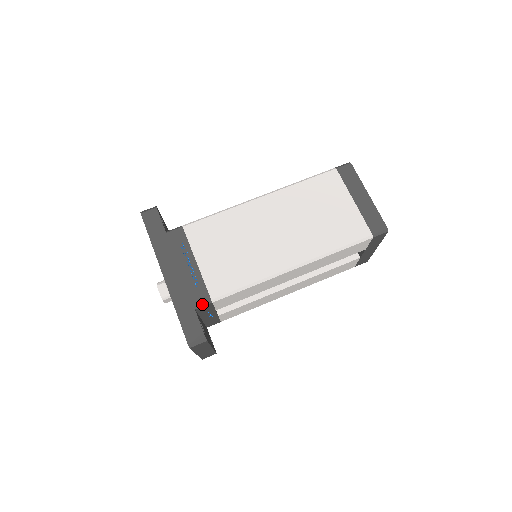
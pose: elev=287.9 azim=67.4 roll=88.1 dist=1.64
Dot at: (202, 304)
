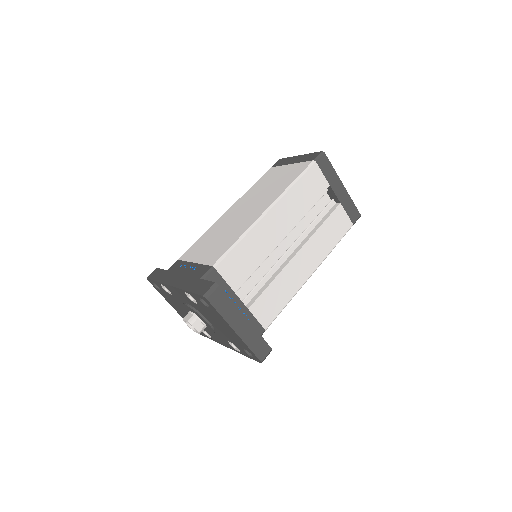
Dot at: (206, 273)
